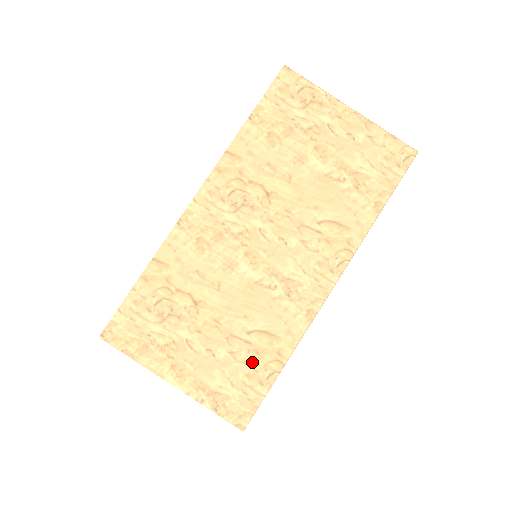
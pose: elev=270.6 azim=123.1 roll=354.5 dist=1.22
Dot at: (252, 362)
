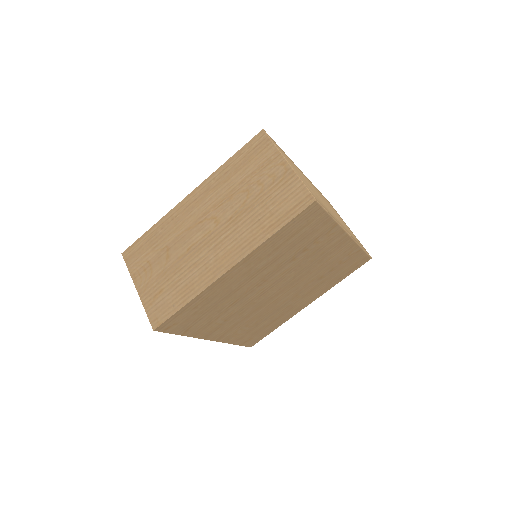
Dot at: (320, 201)
